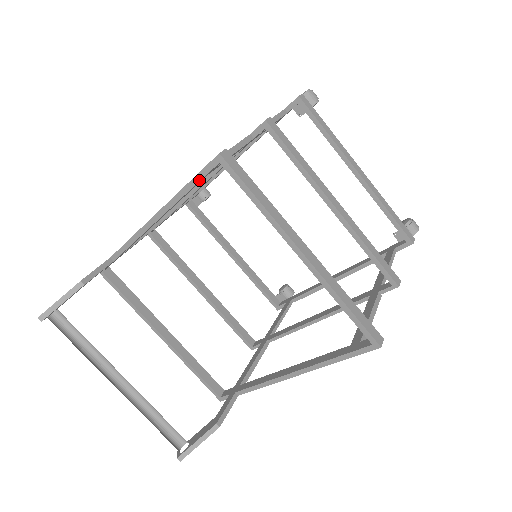
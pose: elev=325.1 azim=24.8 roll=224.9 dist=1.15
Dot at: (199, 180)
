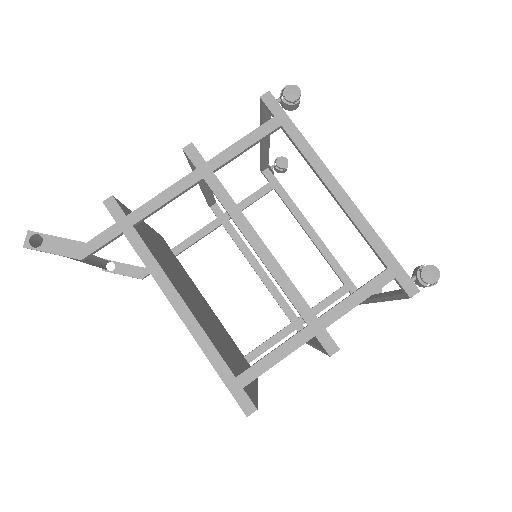
Dot at: (225, 384)
